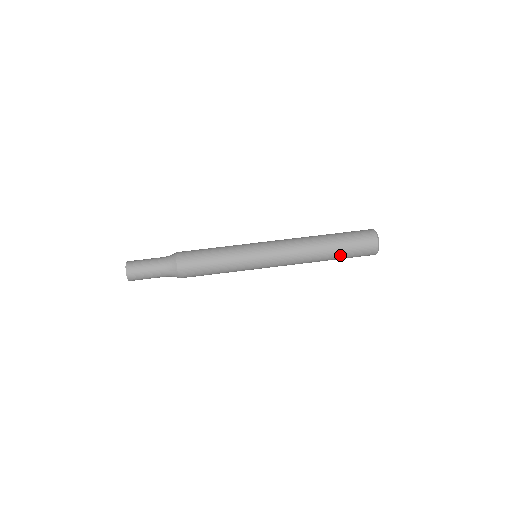
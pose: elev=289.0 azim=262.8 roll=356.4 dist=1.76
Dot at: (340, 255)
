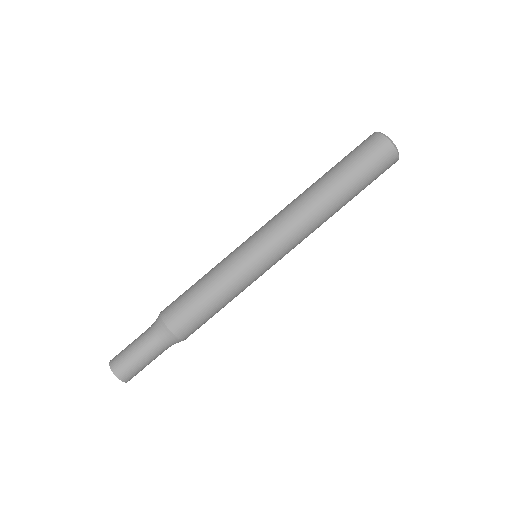
Dot at: occluded
